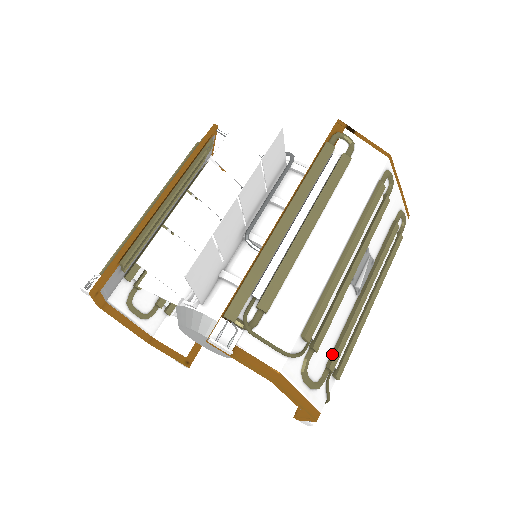
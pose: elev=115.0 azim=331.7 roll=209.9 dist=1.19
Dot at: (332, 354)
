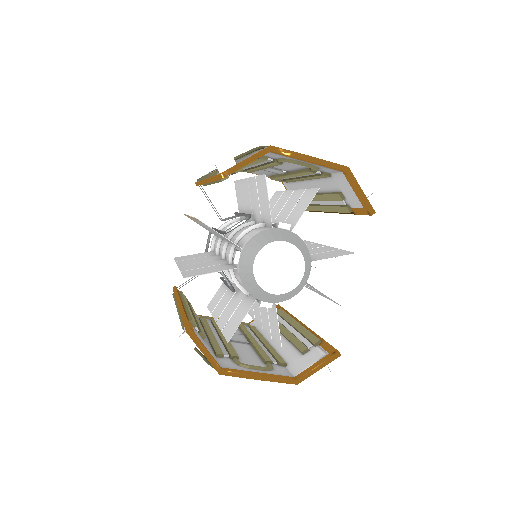
Dot at: occluded
